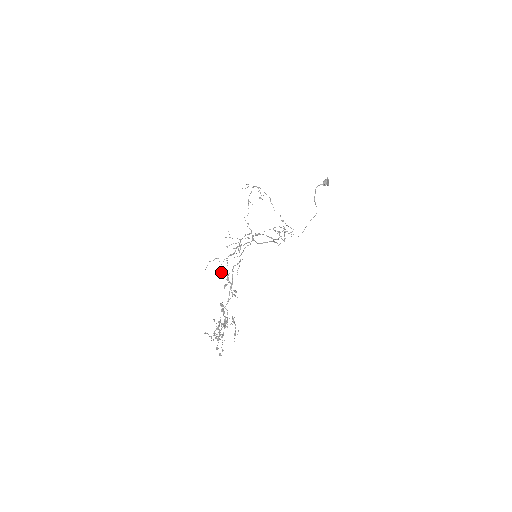
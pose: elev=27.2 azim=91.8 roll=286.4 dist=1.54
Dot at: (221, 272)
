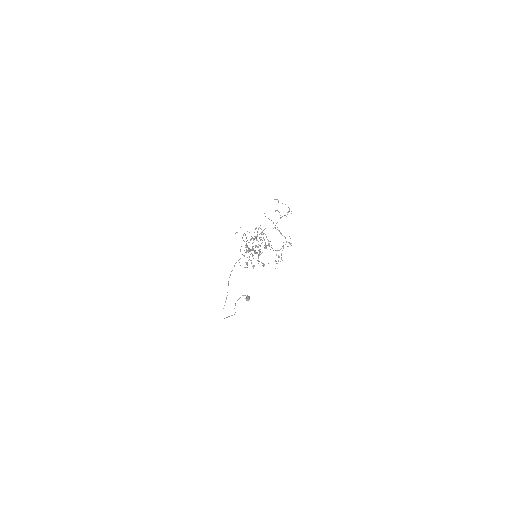
Dot at: occluded
